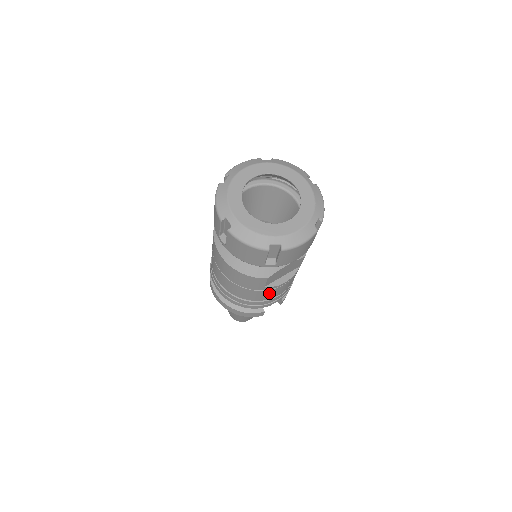
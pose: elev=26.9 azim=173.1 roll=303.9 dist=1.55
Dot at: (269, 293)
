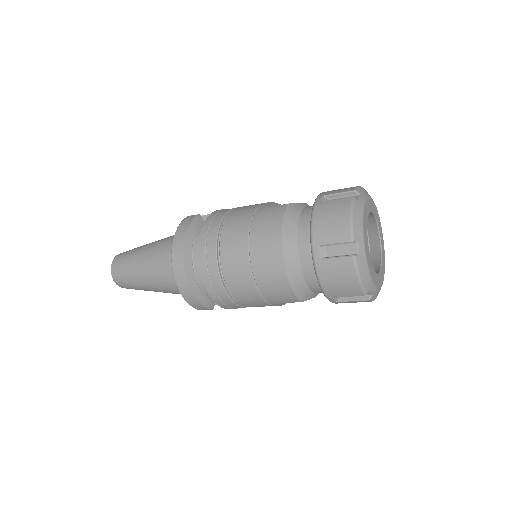
Dot at: (262, 305)
